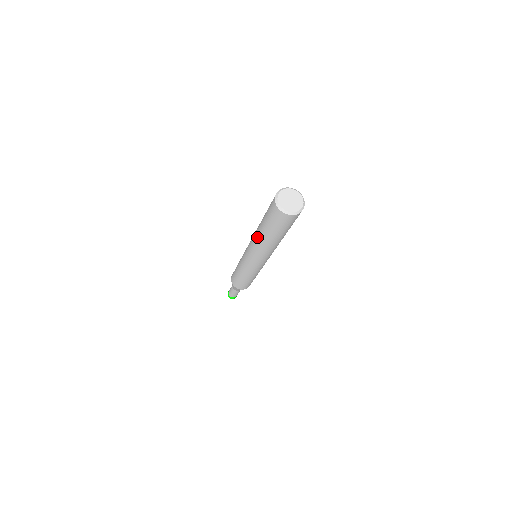
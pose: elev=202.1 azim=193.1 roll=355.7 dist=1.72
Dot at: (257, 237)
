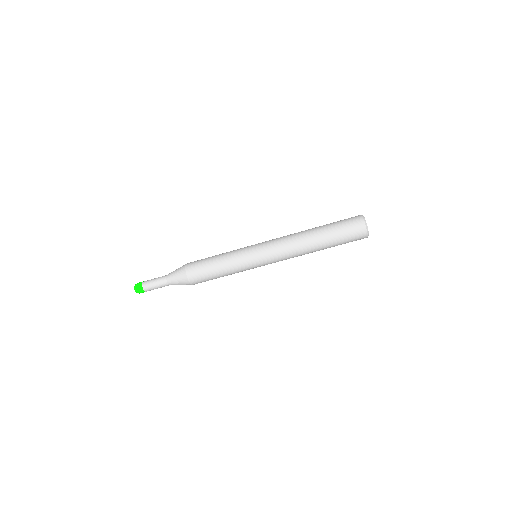
Dot at: (306, 246)
